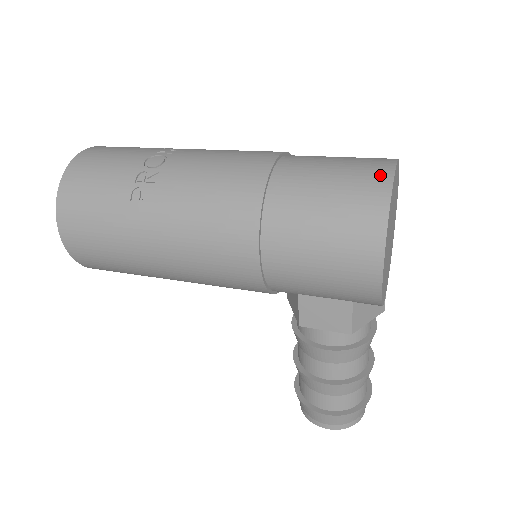
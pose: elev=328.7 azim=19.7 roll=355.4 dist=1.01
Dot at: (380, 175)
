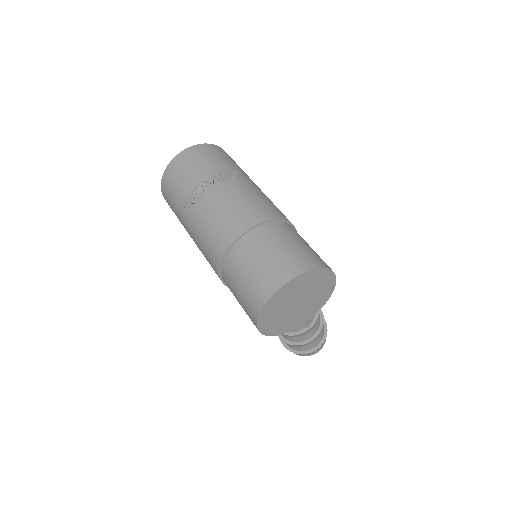
Dot at: (270, 287)
